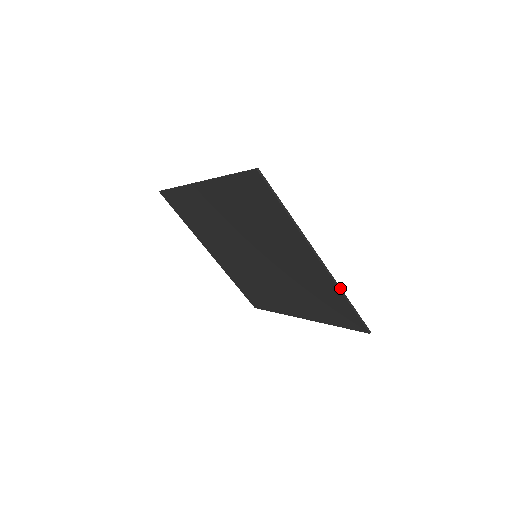
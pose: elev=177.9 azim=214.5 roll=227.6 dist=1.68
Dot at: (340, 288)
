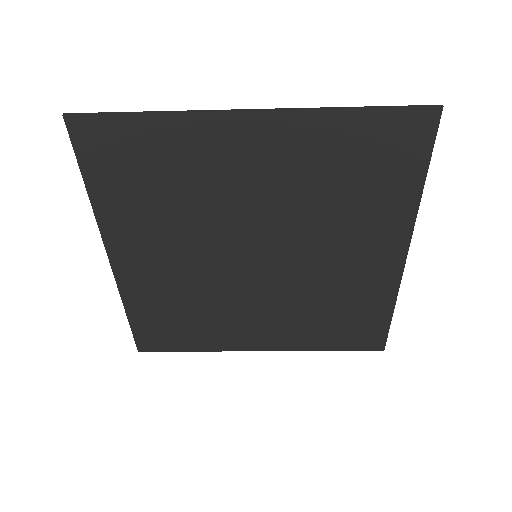
Dot at: (397, 294)
